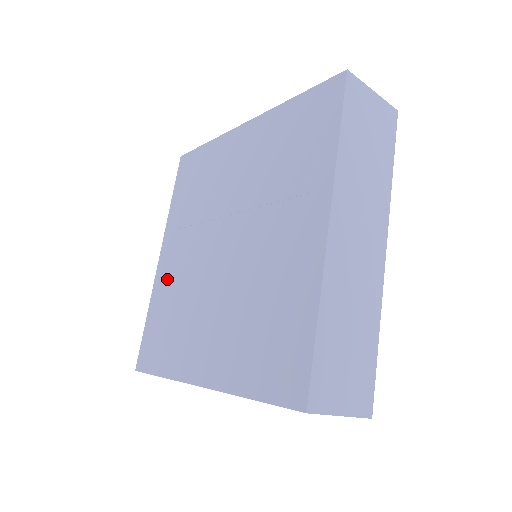
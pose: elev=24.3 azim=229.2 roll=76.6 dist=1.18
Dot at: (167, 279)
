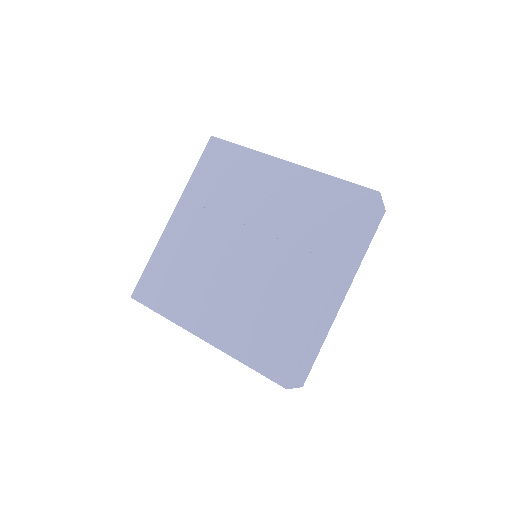
Dot at: (179, 241)
